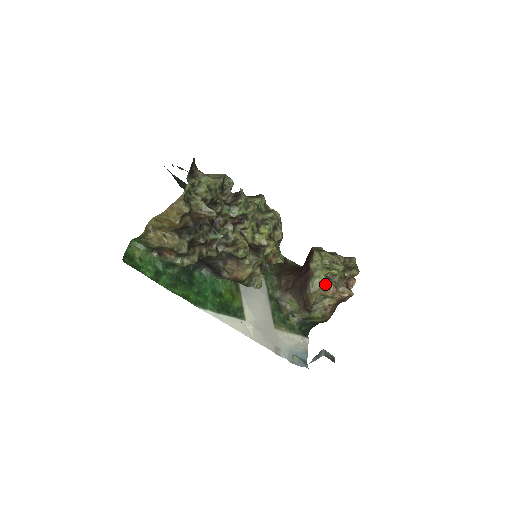
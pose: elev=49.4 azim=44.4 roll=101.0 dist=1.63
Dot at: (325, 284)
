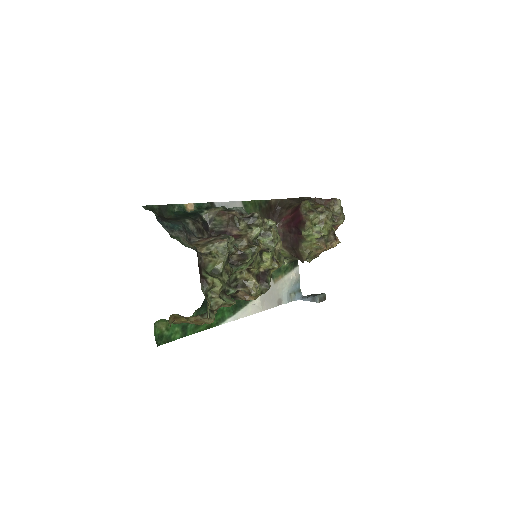
Dot at: (316, 245)
